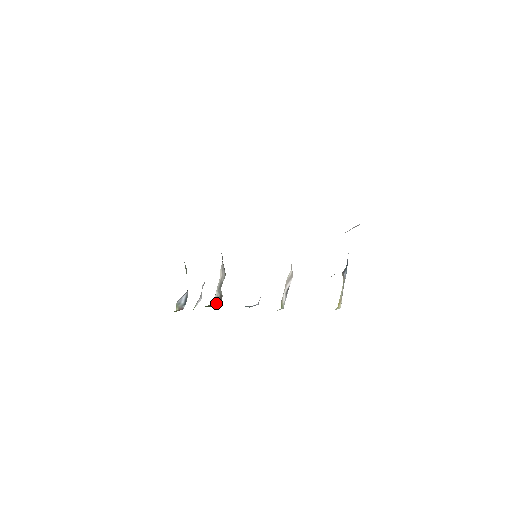
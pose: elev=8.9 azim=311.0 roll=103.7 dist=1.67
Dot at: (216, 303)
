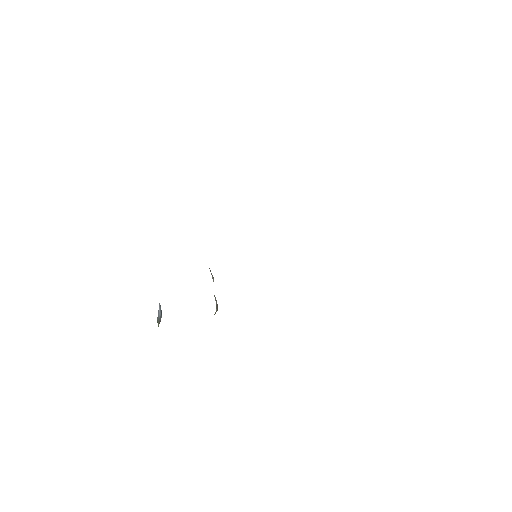
Dot at: occluded
